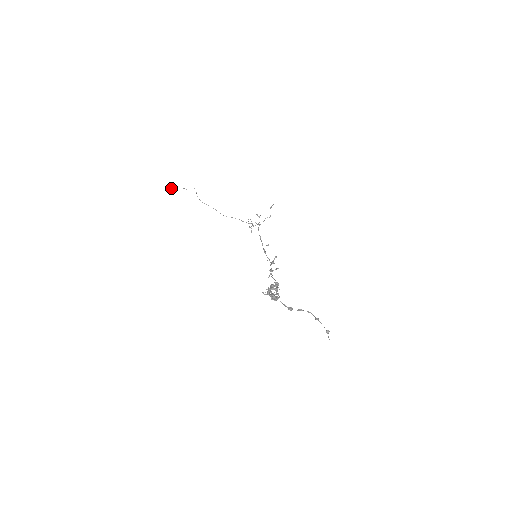
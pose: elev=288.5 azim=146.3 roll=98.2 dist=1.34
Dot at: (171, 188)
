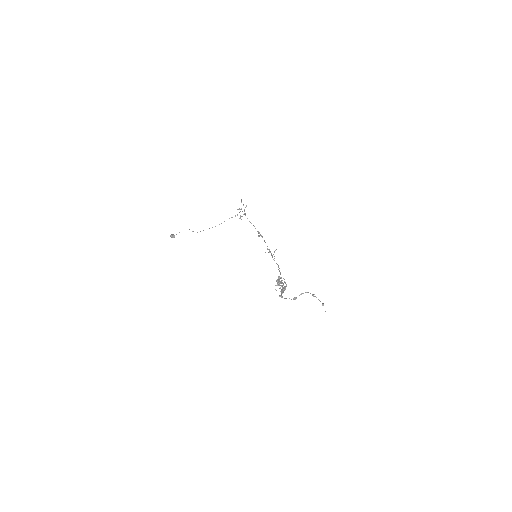
Dot at: (172, 237)
